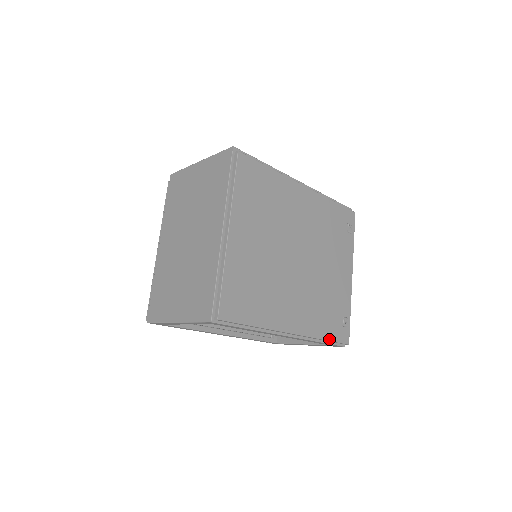
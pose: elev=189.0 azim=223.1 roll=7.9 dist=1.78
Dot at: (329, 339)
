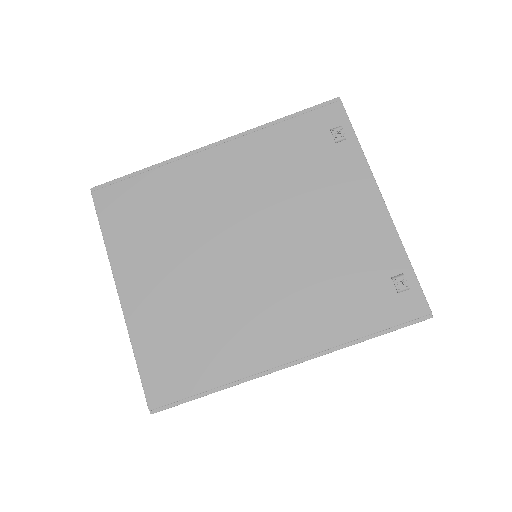
Dot at: (375, 330)
